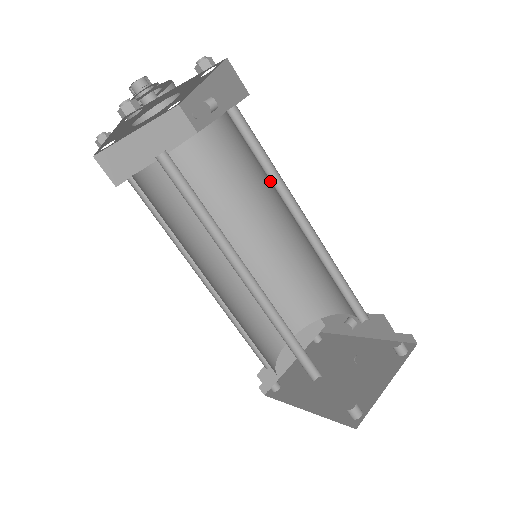
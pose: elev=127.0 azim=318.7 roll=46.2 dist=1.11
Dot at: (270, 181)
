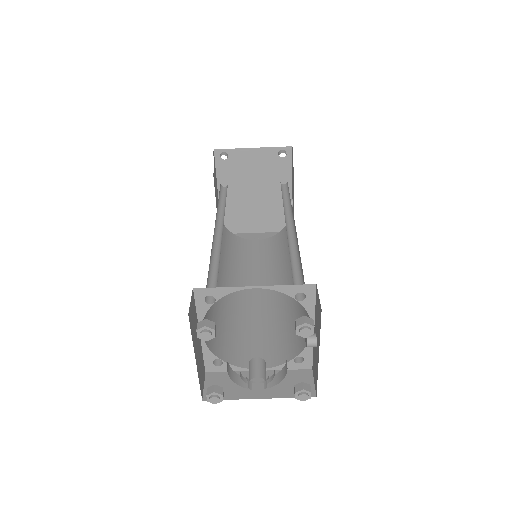
Dot at: occluded
